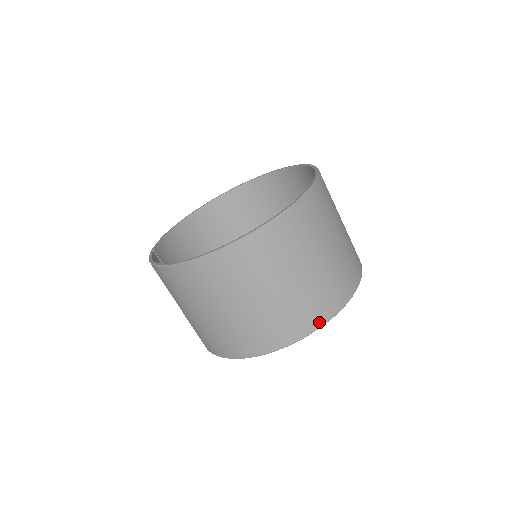
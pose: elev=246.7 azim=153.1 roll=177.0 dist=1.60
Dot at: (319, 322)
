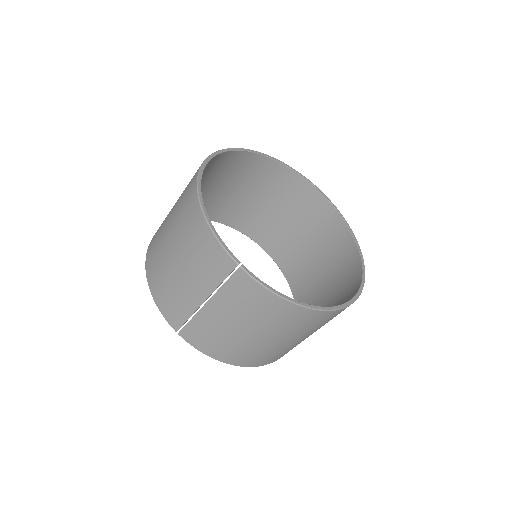
Dot at: occluded
